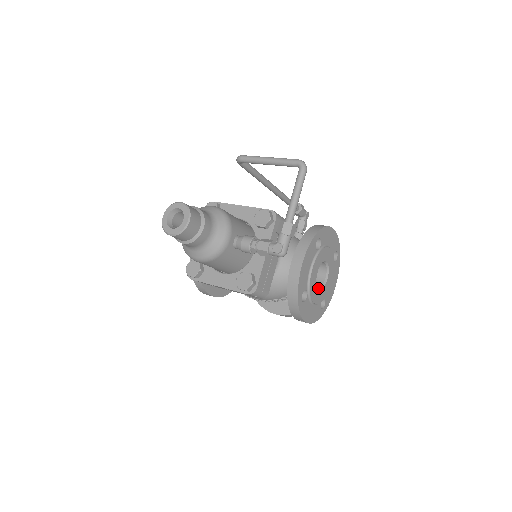
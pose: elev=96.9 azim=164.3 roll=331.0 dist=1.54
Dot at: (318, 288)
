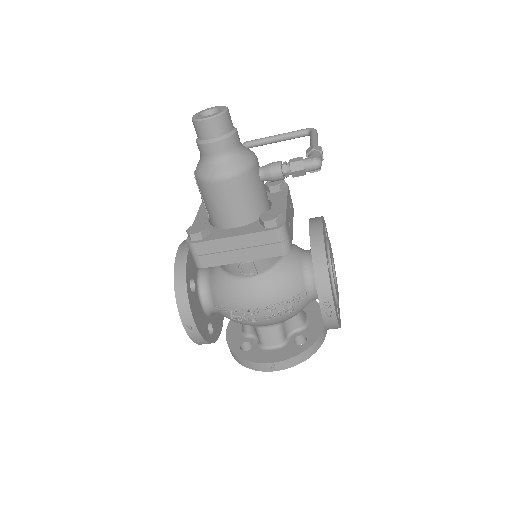
Dot at: occluded
